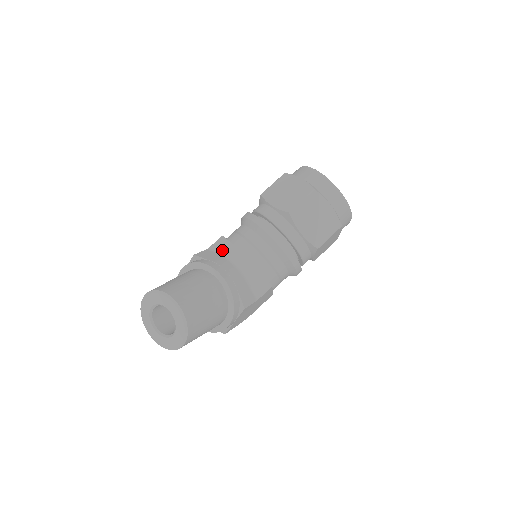
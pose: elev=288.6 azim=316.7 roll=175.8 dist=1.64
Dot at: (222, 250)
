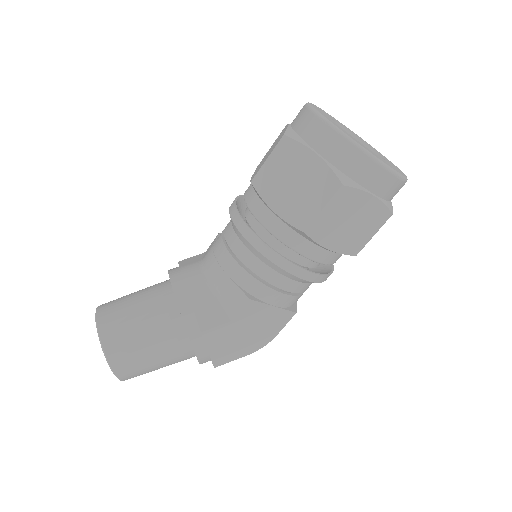
Dot at: (206, 252)
